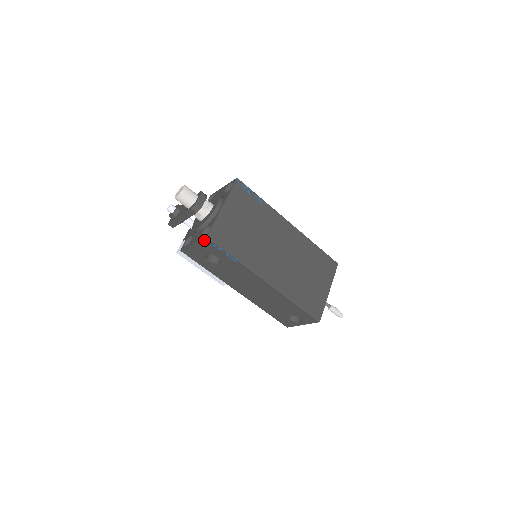
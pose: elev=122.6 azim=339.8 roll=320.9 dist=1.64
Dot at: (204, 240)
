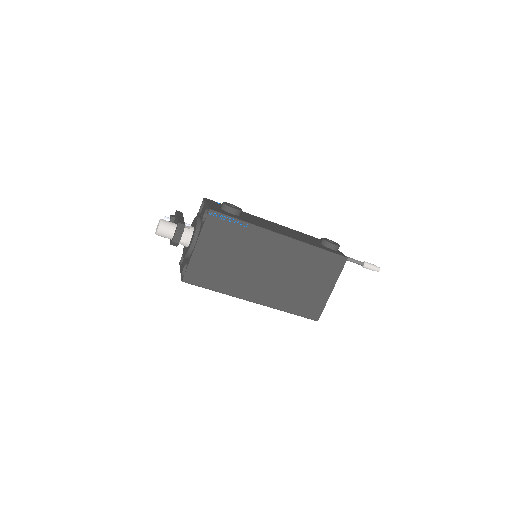
Dot at: occluded
